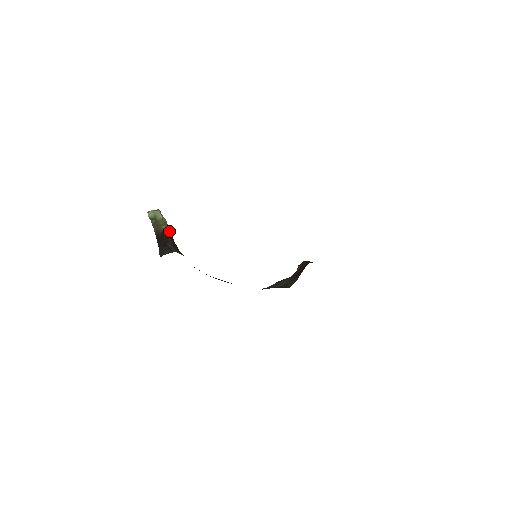
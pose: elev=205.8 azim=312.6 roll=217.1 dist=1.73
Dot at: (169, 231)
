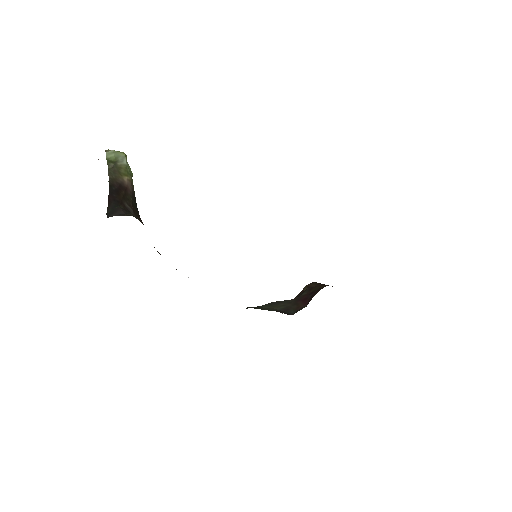
Dot at: (132, 186)
